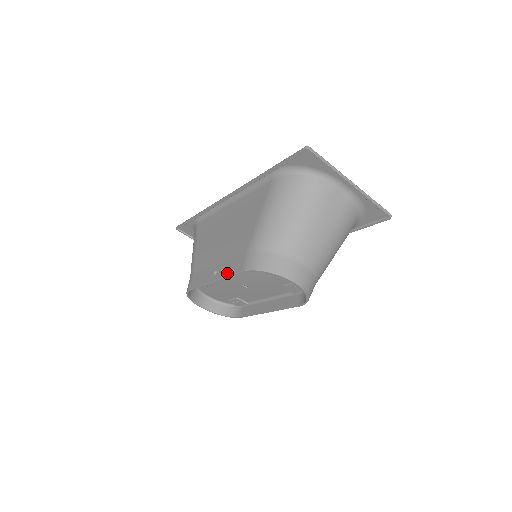
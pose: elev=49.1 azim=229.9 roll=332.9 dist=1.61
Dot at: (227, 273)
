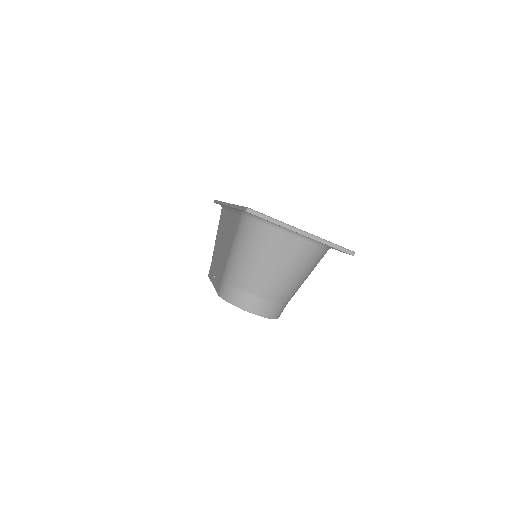
Dot at: (215, 286)
